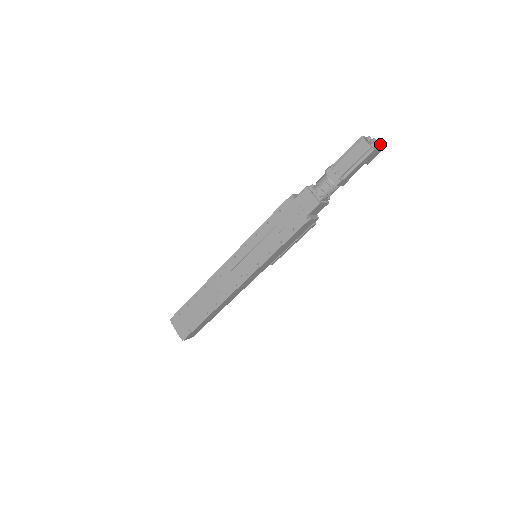
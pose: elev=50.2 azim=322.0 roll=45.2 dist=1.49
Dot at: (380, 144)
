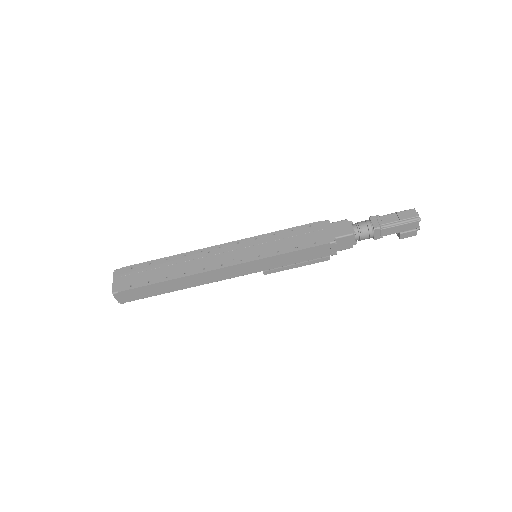
Dot at: (419, 228)
